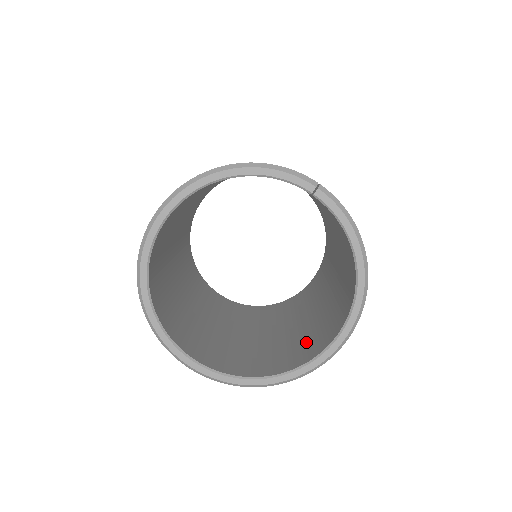
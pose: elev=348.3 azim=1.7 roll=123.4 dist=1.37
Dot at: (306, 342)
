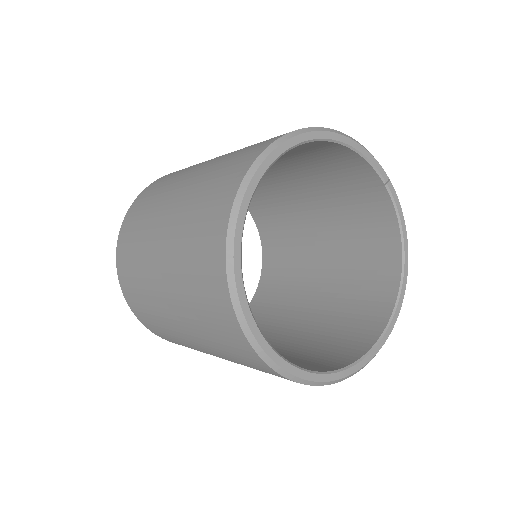
Dot at: (329, 346)
